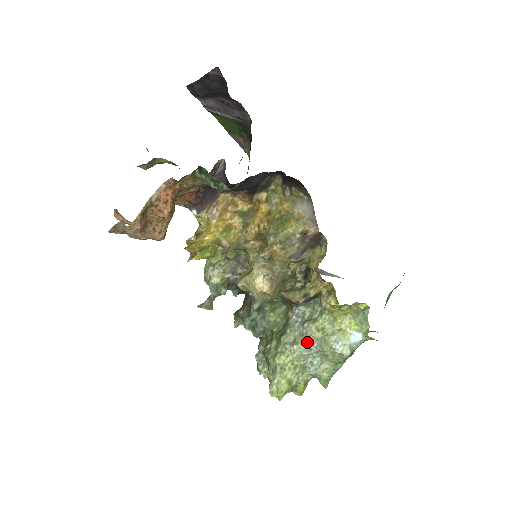
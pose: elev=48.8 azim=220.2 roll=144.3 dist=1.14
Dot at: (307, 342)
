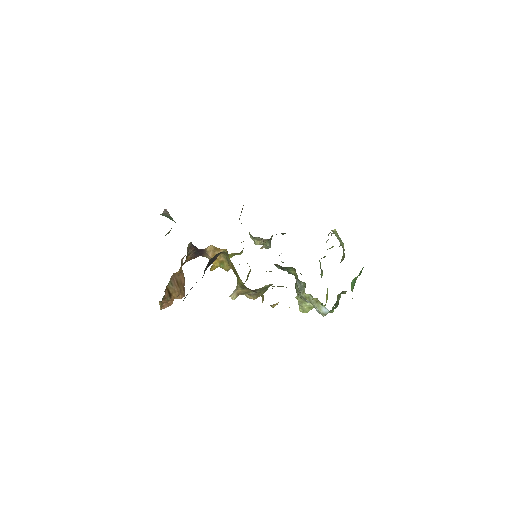
Dot at: (305, 299)
